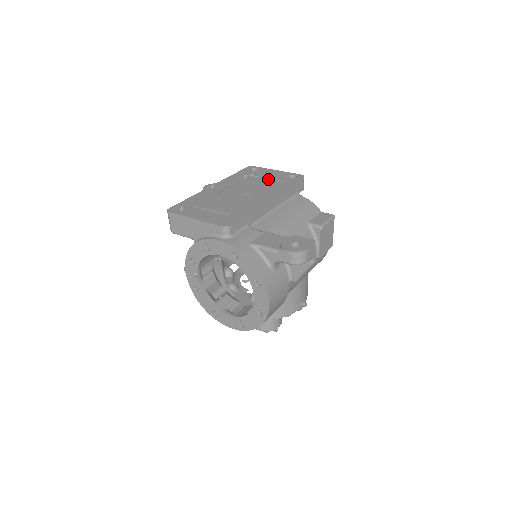
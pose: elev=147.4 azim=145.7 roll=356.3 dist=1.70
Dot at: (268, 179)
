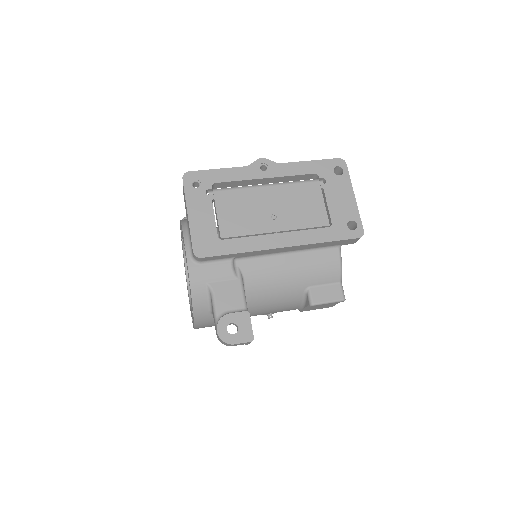
Dot at: (325, 207)
